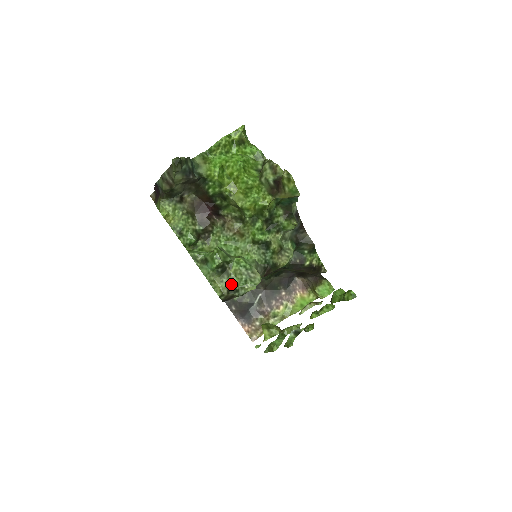
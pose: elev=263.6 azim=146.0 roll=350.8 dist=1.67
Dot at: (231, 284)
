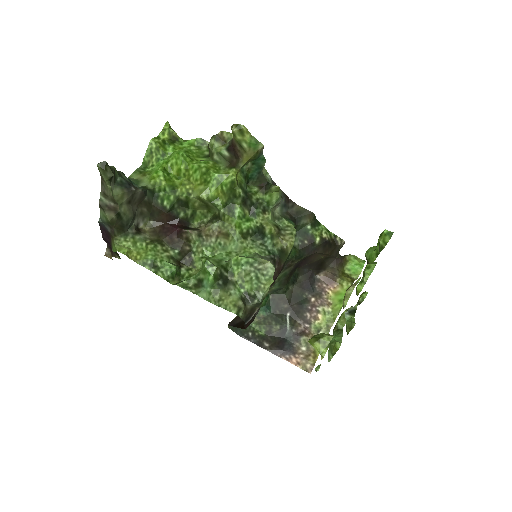
Dot at: (243, 293)
